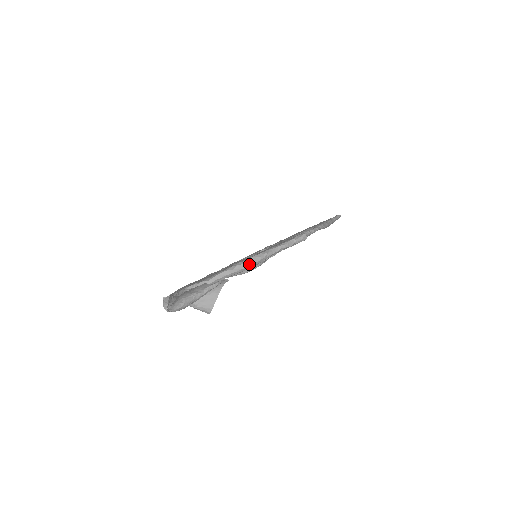
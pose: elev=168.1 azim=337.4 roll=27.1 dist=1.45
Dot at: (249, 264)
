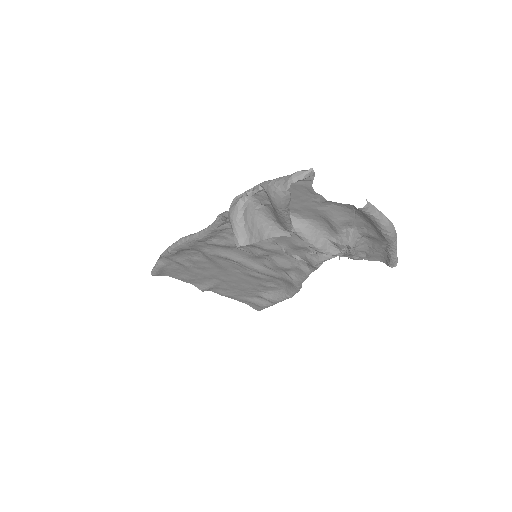
Dot at: (393, 229)
